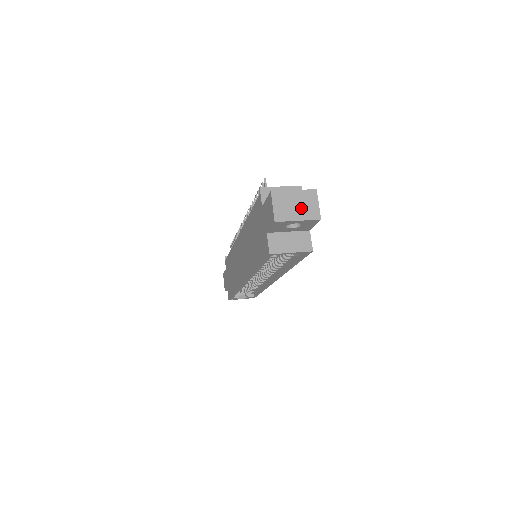
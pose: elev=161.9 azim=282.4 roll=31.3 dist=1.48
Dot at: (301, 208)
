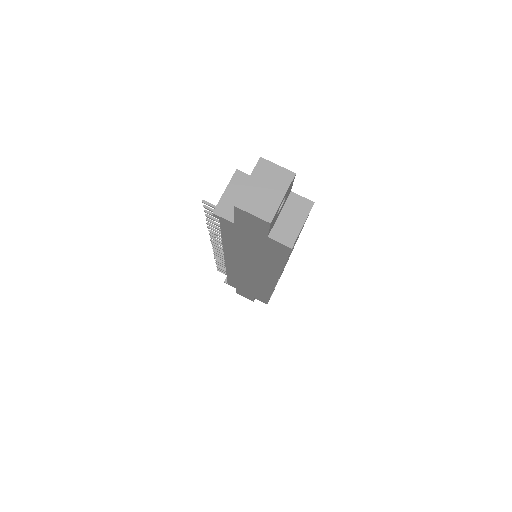
Dot at: (271, 186)
